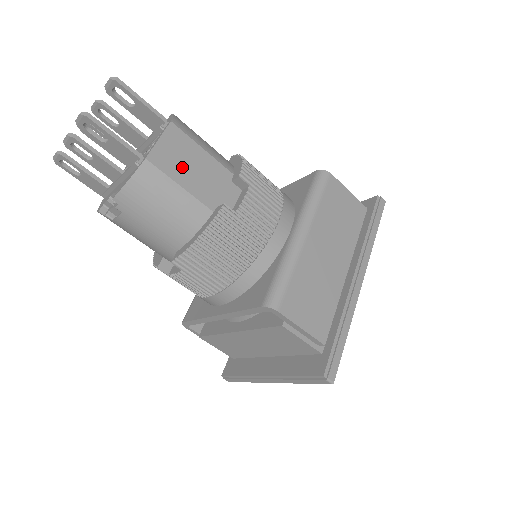
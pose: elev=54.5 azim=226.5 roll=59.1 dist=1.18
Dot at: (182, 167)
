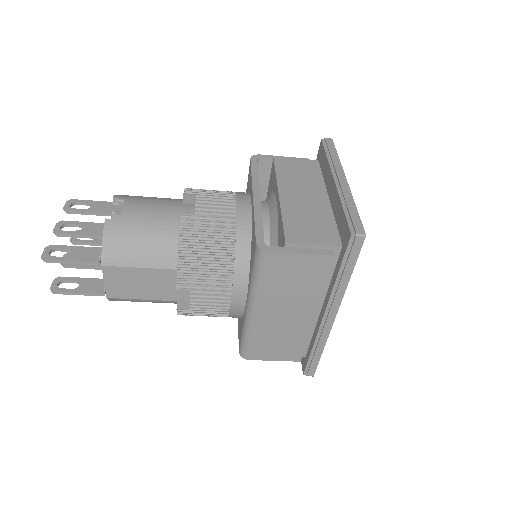
Dot at: (134, 288)
